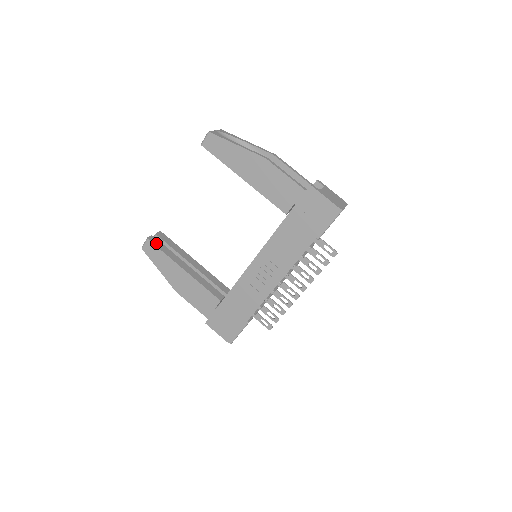
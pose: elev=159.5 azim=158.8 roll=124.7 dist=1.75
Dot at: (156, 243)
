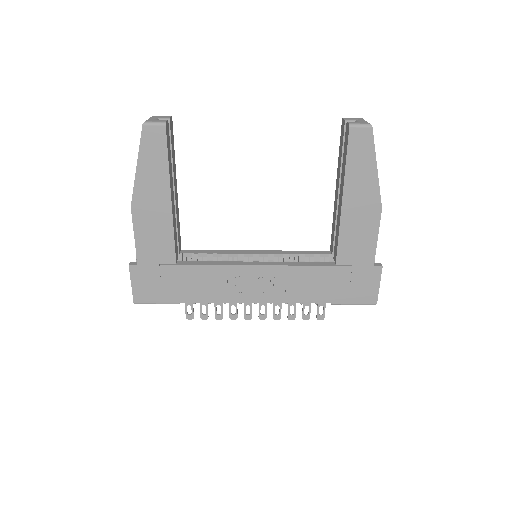
Dot at: (168, 138)
